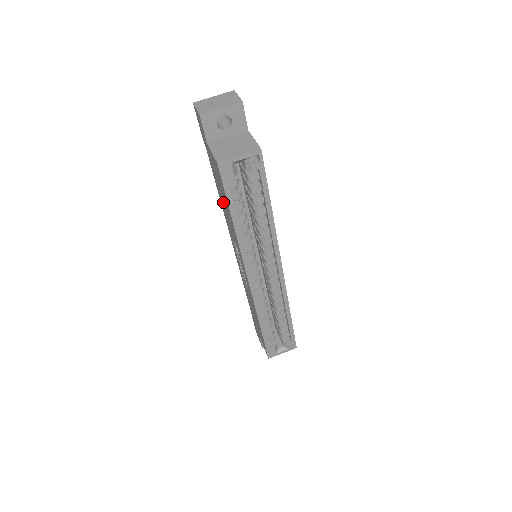
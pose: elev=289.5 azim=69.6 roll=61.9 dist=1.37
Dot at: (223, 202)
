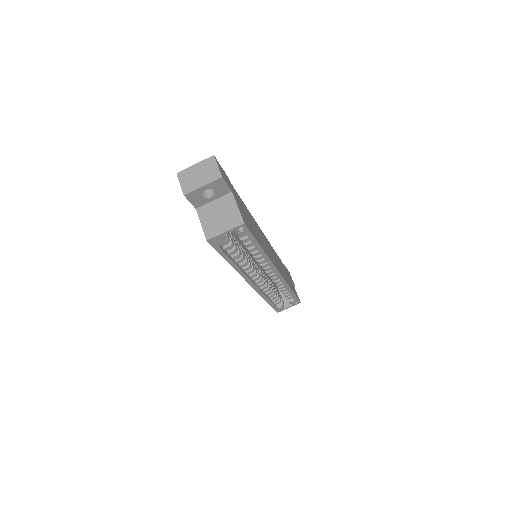
Dot at: occluded
